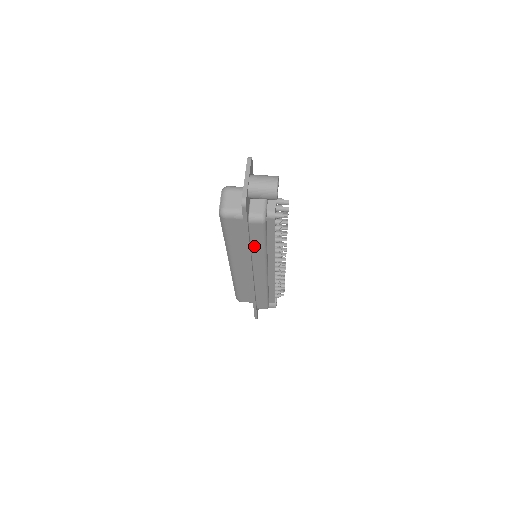
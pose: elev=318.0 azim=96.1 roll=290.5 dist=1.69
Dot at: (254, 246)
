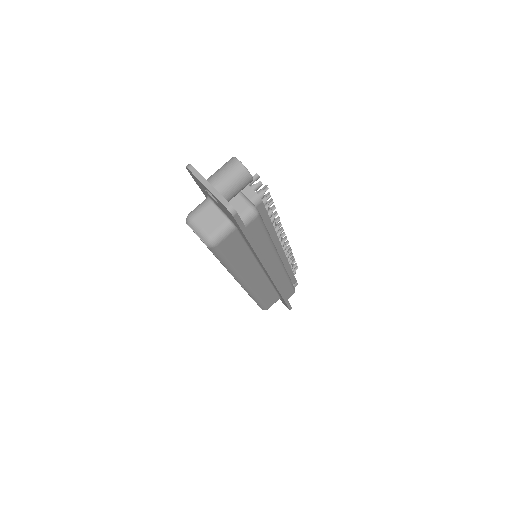
Dot at: (260, 246)
